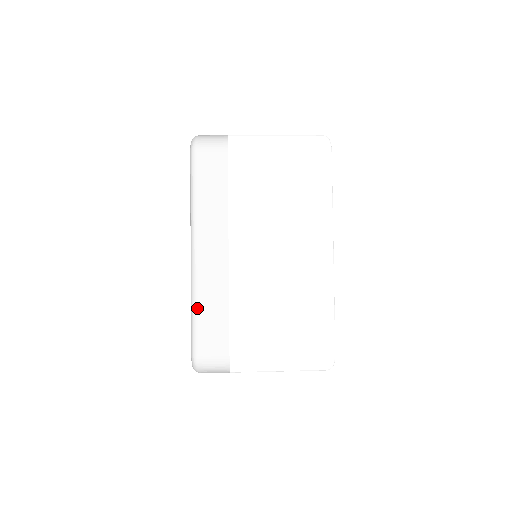
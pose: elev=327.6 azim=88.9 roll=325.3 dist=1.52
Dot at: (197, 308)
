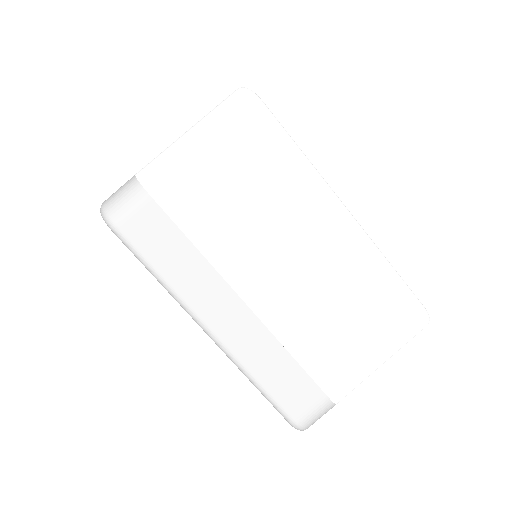
Dot at: (259, 380)
